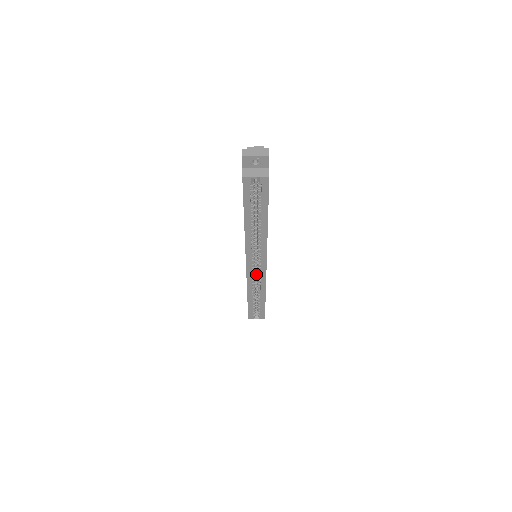
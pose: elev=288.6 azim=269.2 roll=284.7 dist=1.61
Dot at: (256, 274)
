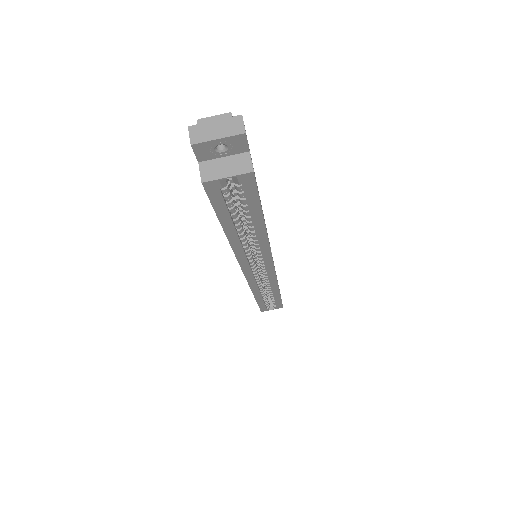
Dot at: occluded
